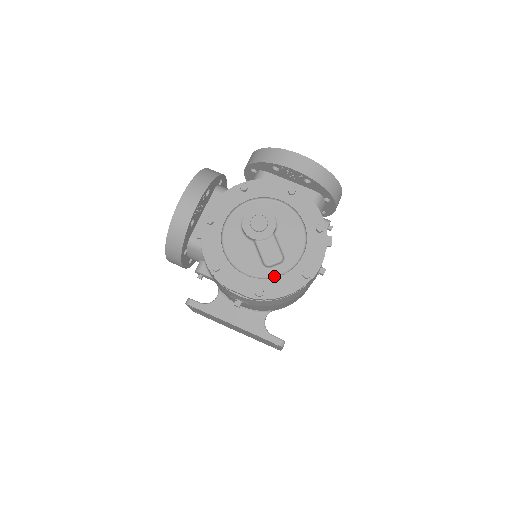
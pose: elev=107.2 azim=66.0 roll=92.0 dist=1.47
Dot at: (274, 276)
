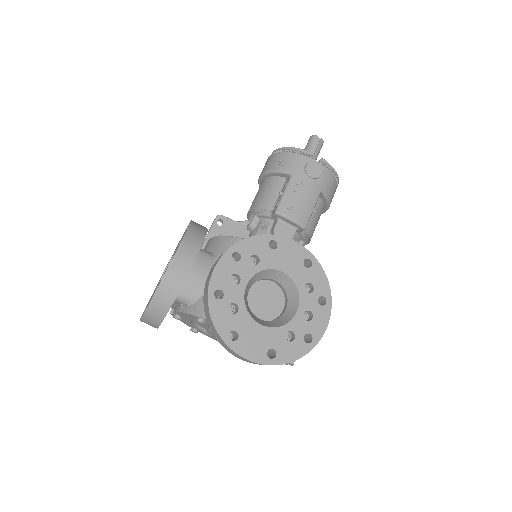
Dot at: occluded
